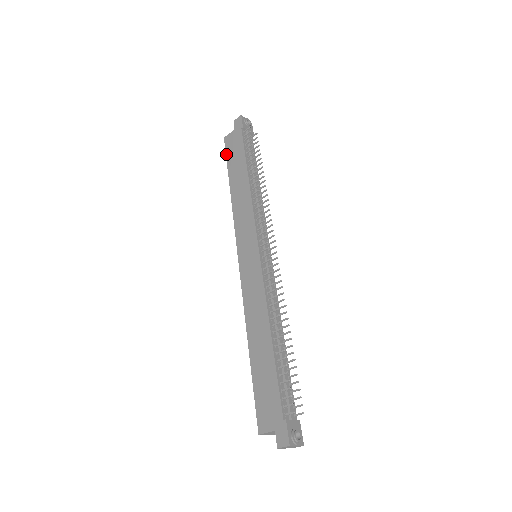
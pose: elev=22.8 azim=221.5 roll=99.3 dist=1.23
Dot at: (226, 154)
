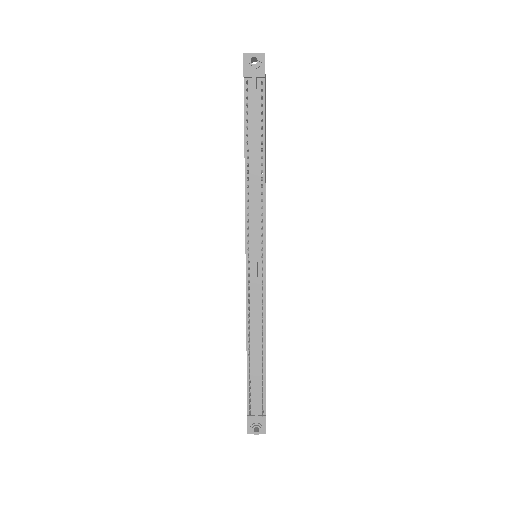
Dot at: occluded
